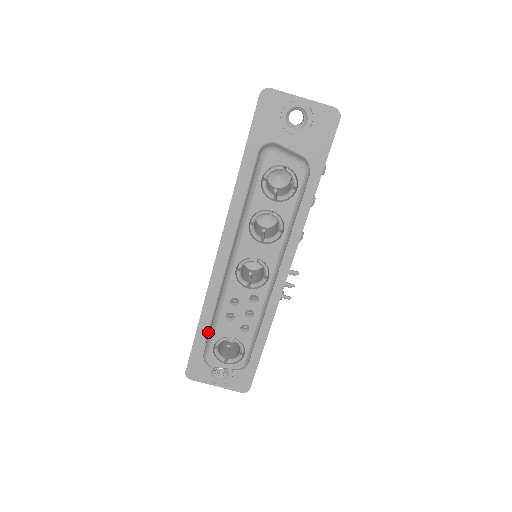
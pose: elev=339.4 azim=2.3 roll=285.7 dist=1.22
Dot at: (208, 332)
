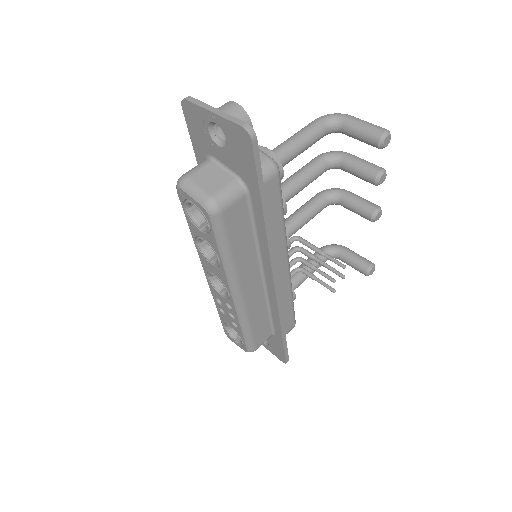
Dot at: occluded
